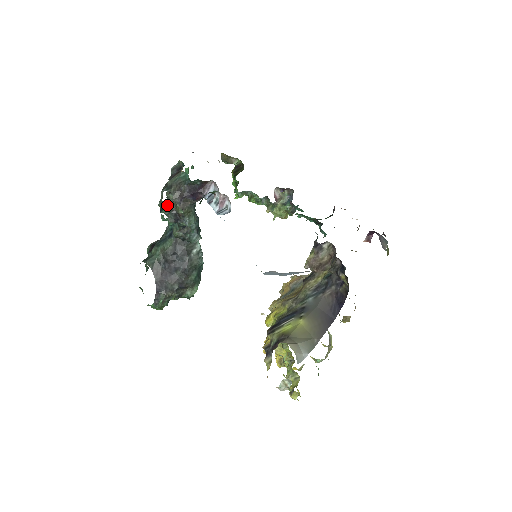
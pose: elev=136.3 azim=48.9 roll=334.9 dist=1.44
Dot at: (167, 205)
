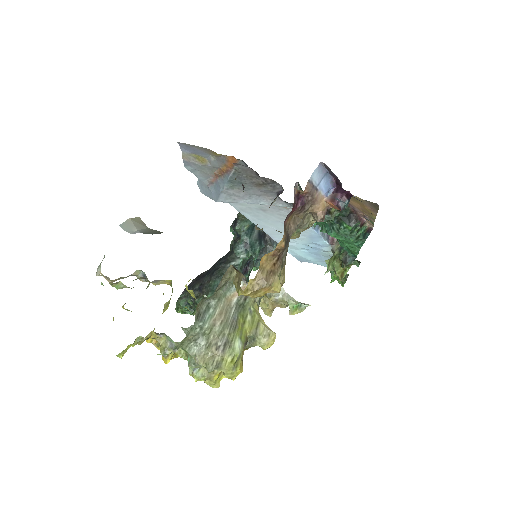
Dot at: occluded
